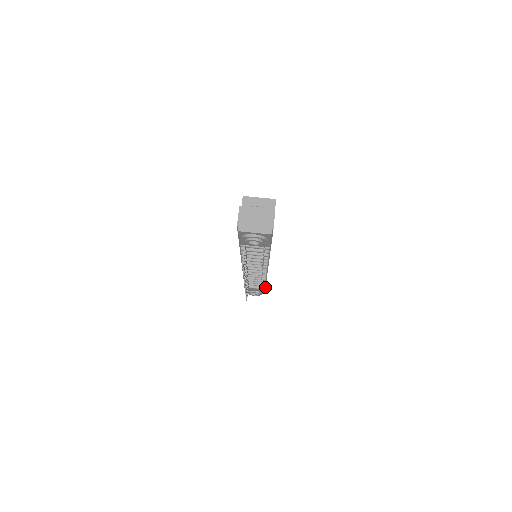
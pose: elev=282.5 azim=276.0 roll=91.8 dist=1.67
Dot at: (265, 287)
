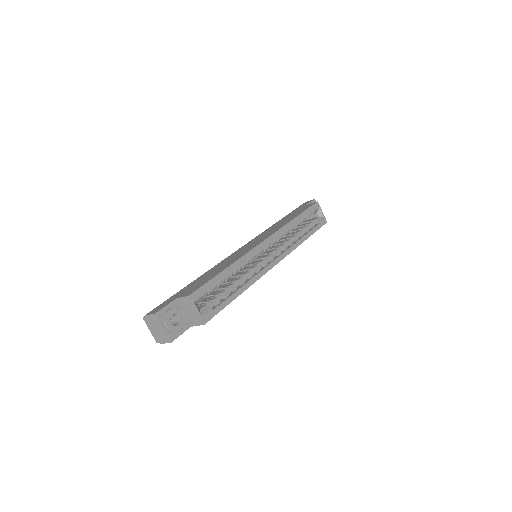
Dot at: occluded
